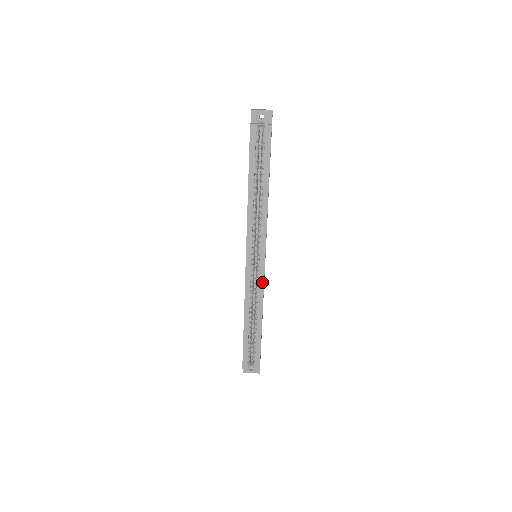
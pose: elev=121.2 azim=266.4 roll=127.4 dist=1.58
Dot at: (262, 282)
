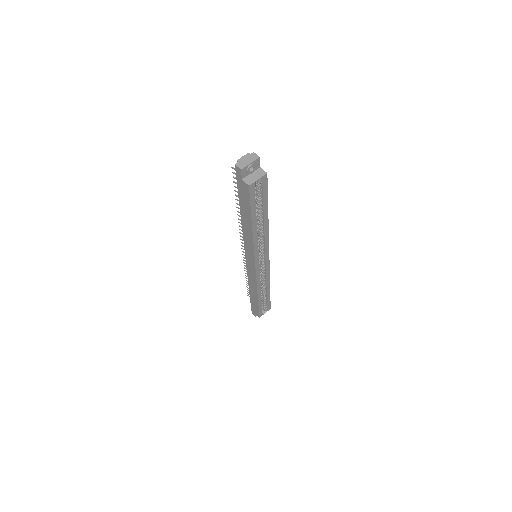
Dot at: (268, 269)
